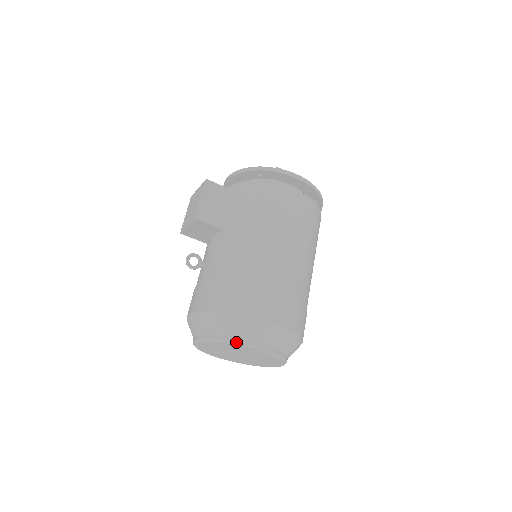
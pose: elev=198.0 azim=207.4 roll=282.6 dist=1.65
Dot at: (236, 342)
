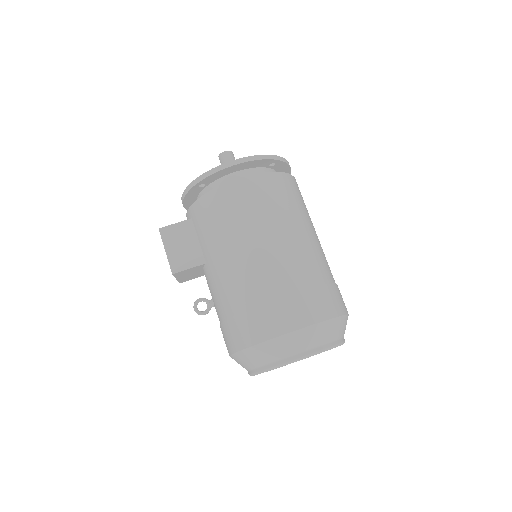
Dot at: (276, 366)
